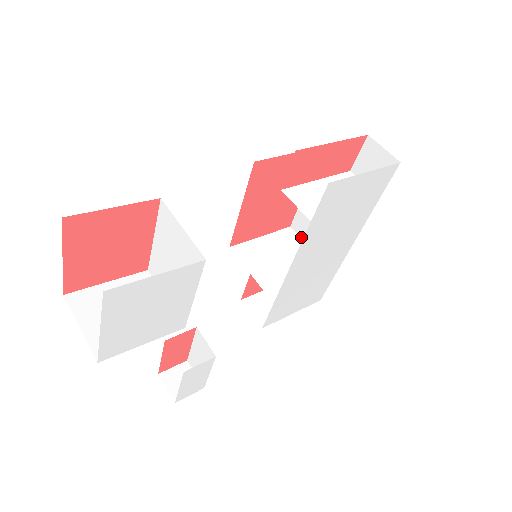
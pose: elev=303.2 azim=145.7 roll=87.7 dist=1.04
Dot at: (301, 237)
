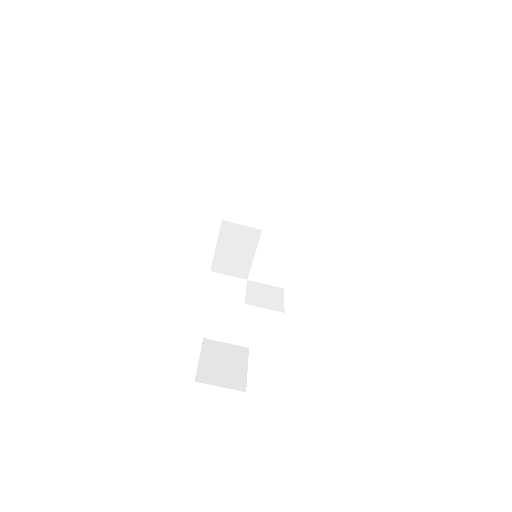
Dot at: (254, 161)
